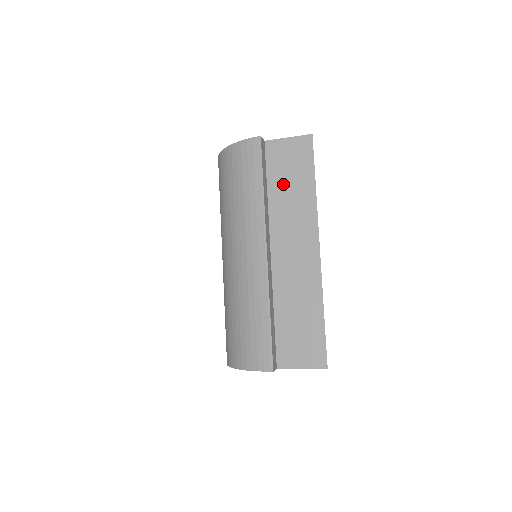
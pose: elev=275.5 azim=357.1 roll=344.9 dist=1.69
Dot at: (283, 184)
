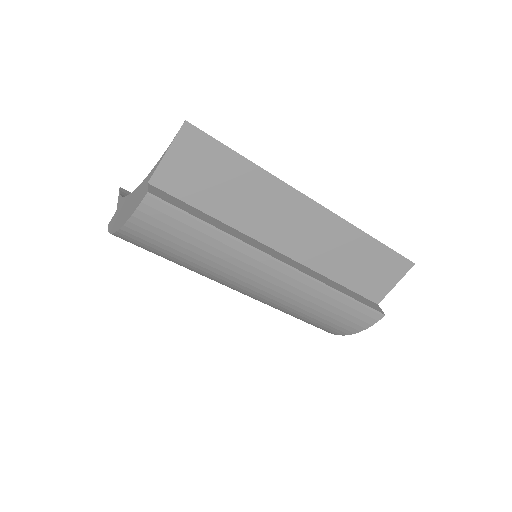
Dot at: (220, 196)
